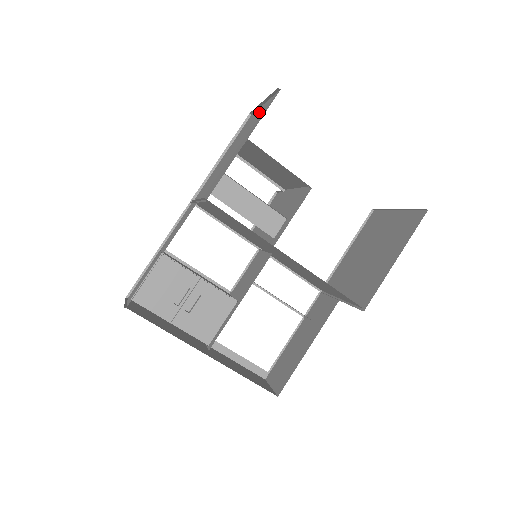
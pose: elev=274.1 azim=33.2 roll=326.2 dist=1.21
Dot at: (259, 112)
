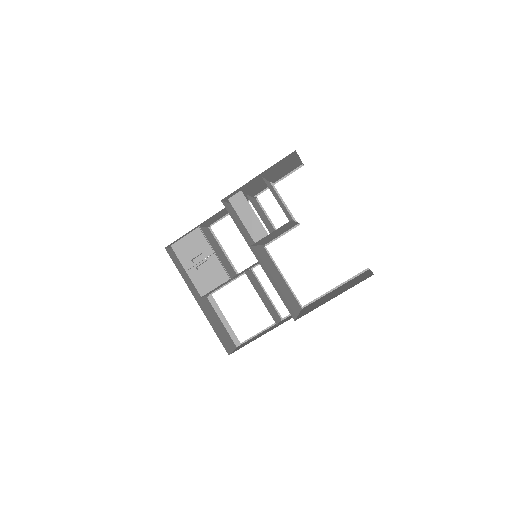
Dot at: occluded
